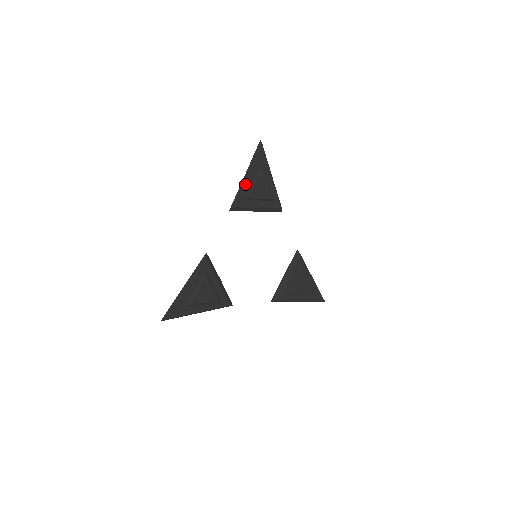
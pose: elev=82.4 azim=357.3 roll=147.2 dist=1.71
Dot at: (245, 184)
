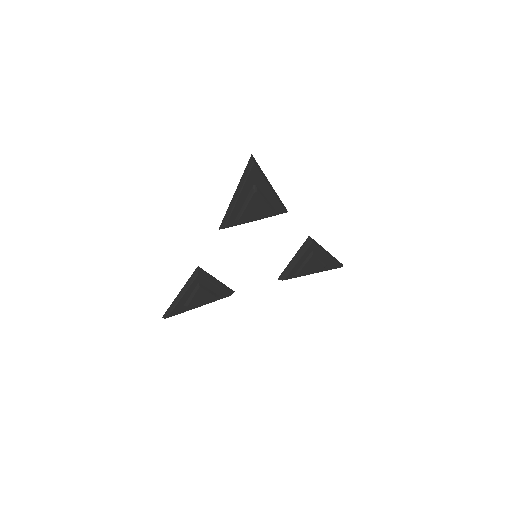
Dot at: (234, 206)
